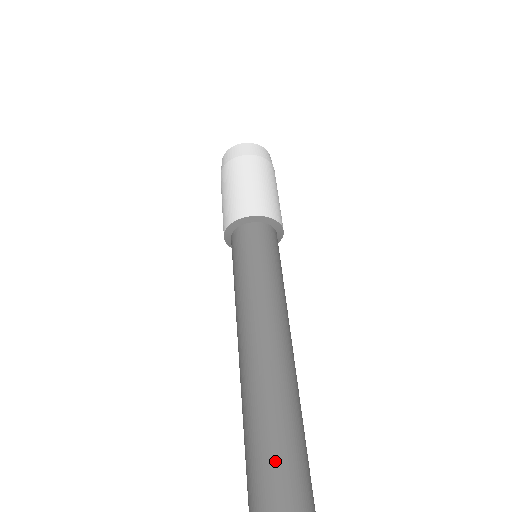
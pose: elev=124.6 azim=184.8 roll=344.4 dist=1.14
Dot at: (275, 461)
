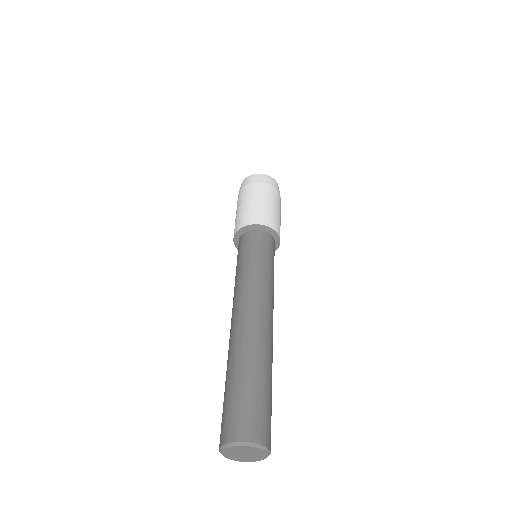
Dot at: (255, 390)
